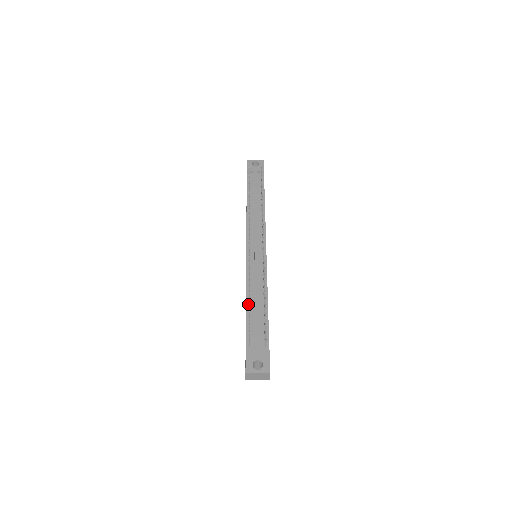
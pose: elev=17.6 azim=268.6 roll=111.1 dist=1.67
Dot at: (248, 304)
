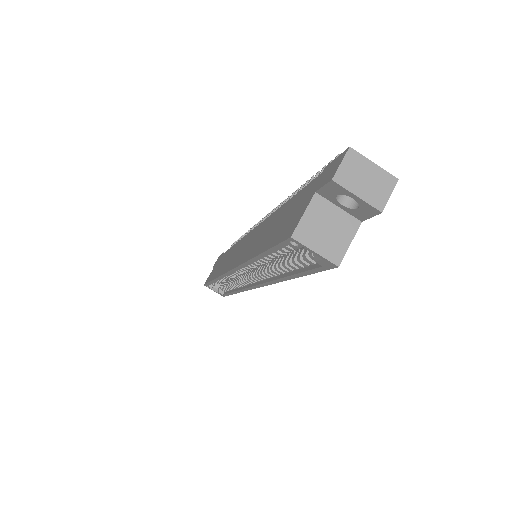
Dot at: occluded
